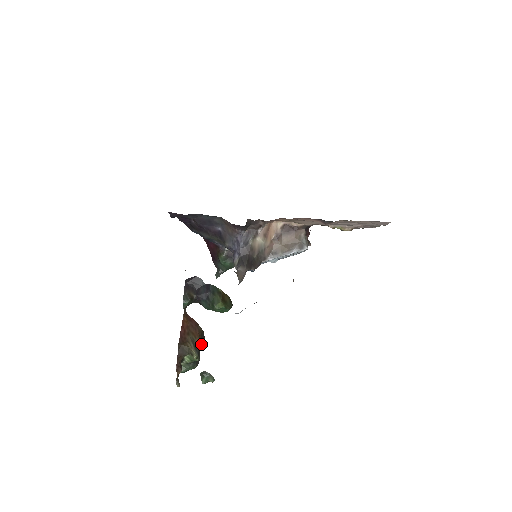
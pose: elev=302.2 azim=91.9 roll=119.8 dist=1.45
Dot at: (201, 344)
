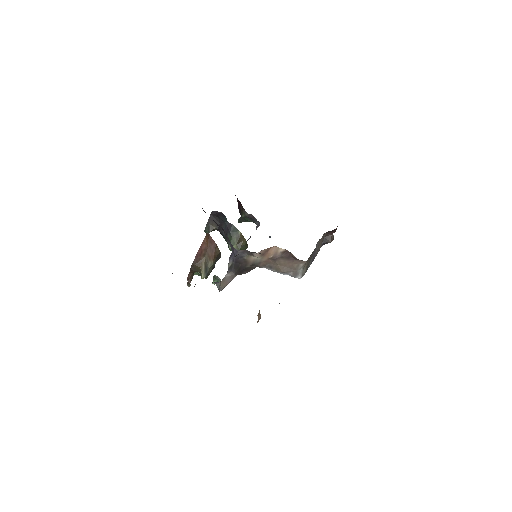
Dot at: (214, 263)
